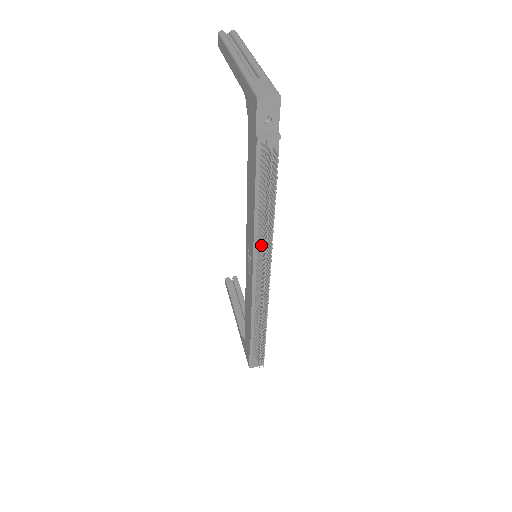
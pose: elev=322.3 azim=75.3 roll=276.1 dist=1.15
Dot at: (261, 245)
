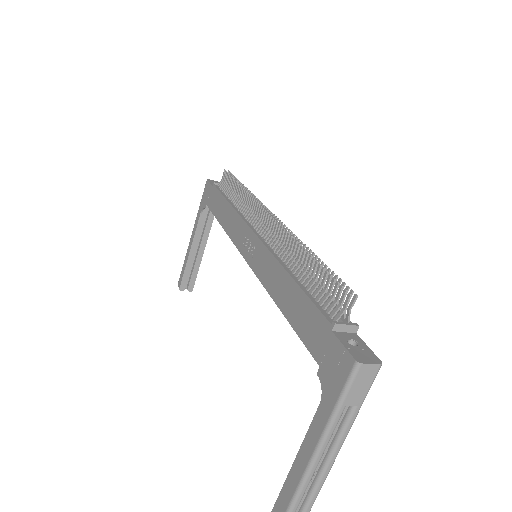
Dot at: (248, 214)
